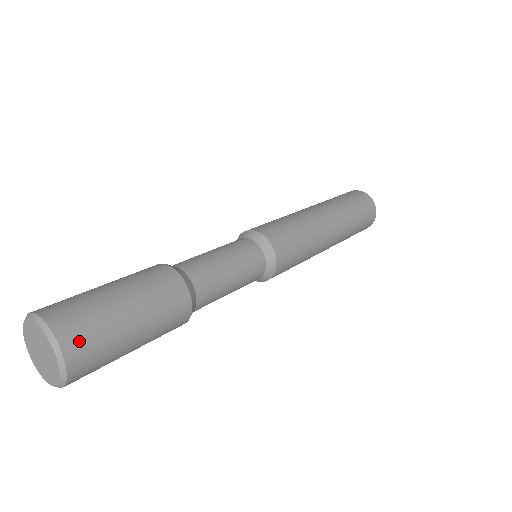
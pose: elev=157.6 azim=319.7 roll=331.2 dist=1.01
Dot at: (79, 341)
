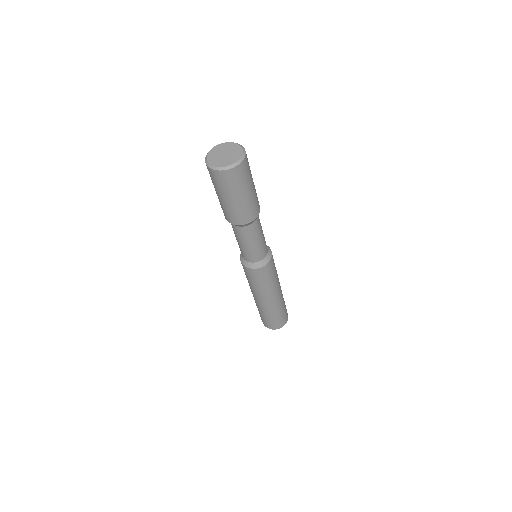
Dot at: occluded
